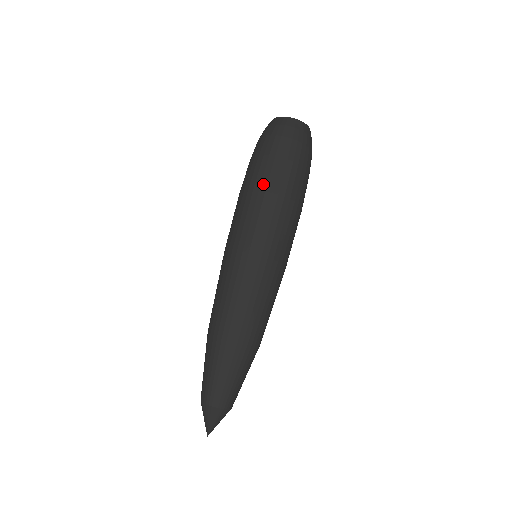
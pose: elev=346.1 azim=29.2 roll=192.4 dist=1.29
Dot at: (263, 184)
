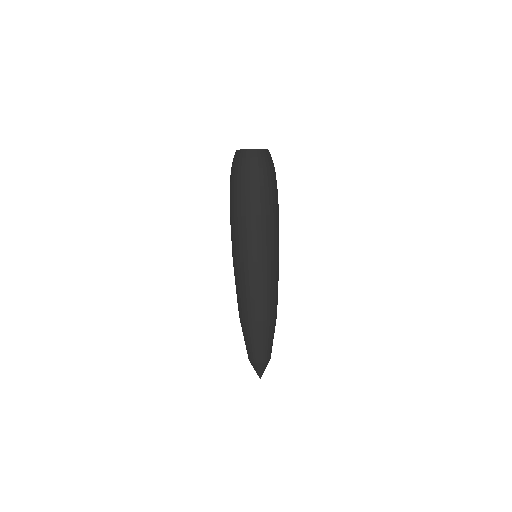
Dot at: (267, 209)
